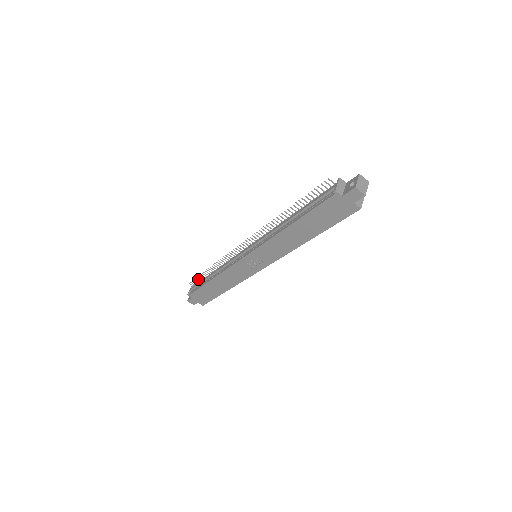
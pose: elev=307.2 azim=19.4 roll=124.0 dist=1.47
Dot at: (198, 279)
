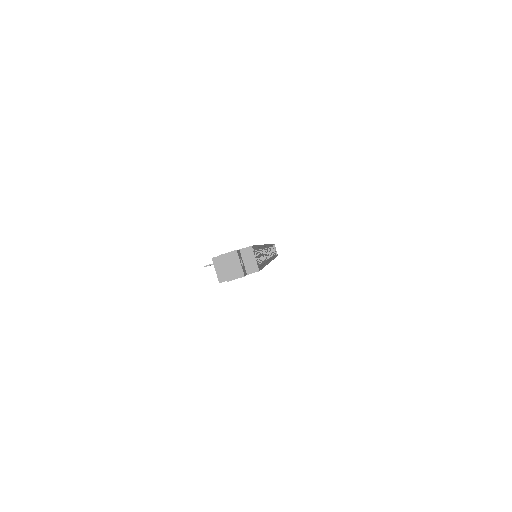
Dot at: occluded
